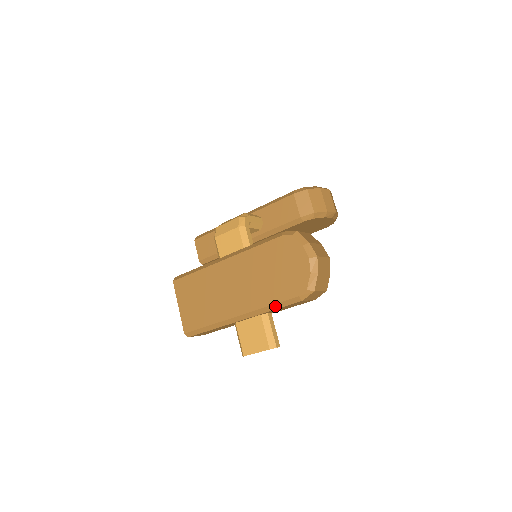
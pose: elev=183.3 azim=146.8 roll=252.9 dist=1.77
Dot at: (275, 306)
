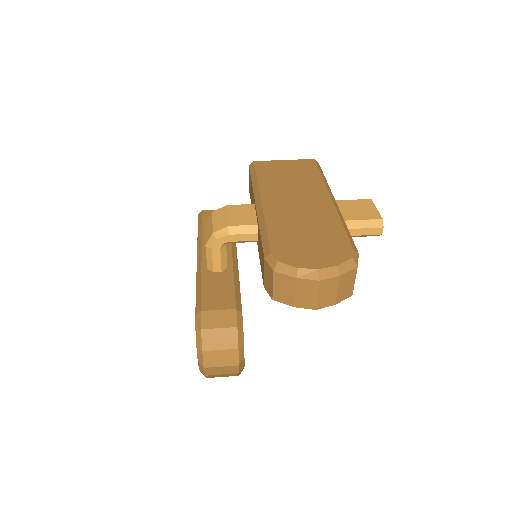
Dot at: occluded
